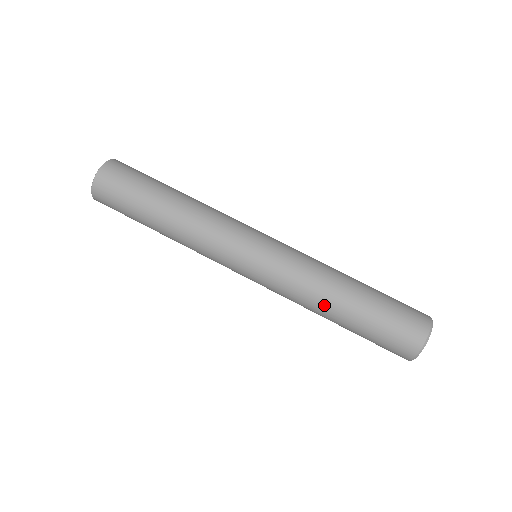
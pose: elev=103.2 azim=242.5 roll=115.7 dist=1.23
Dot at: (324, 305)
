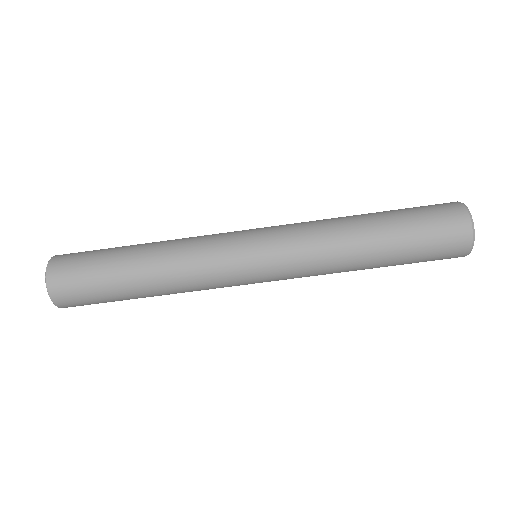
Dot at: (354, 263)
